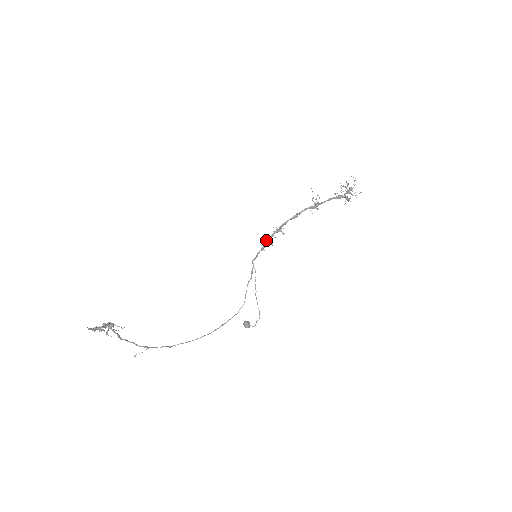
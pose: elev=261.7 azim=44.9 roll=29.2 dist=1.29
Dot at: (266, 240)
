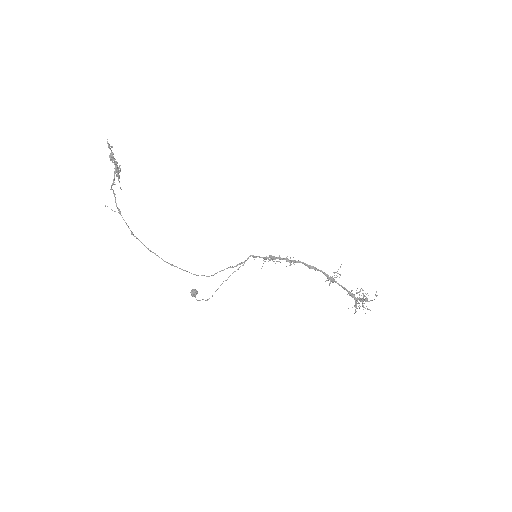
Dot at: (274, 256)
